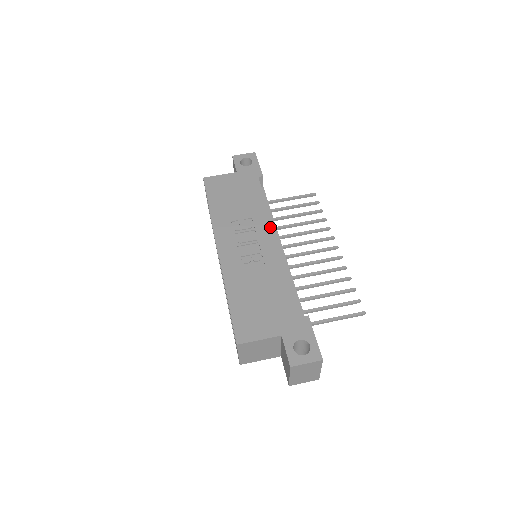
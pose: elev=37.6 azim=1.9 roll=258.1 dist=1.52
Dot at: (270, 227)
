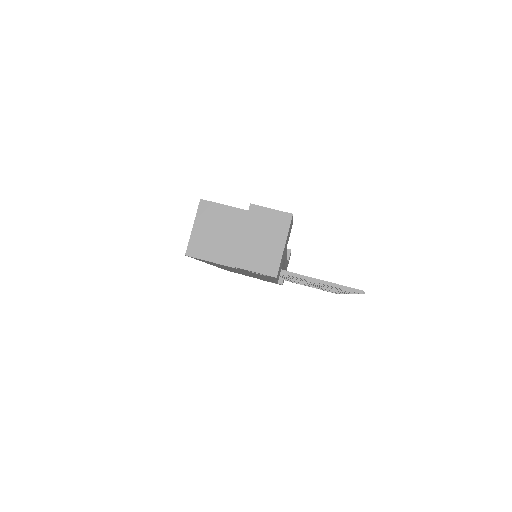
Dot at: occluded
